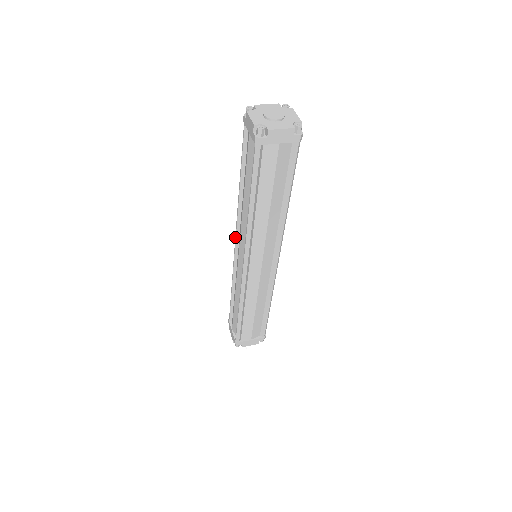
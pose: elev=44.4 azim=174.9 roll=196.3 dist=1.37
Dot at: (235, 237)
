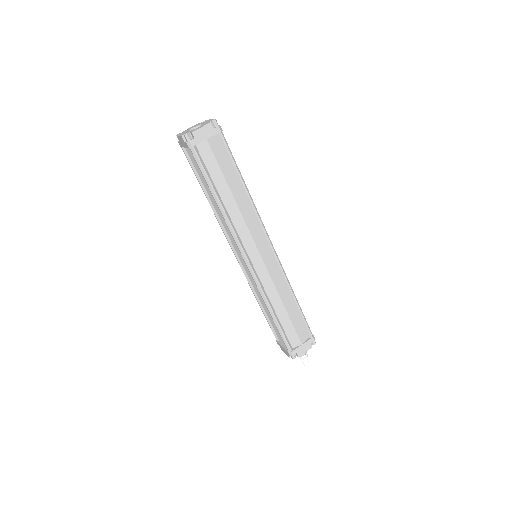
Dot at: (232, 250)
